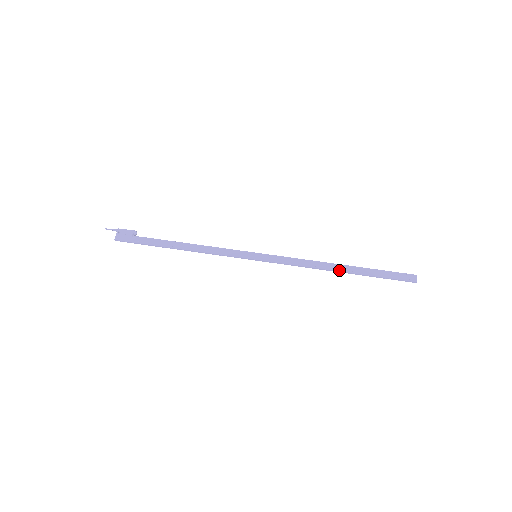
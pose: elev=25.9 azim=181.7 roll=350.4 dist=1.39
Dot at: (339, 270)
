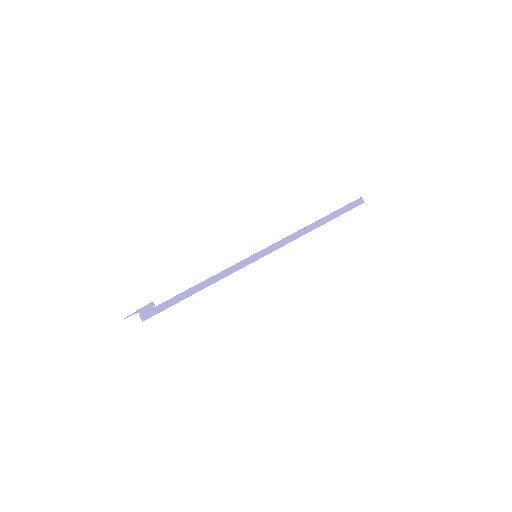
Dot at: (316, 227)
